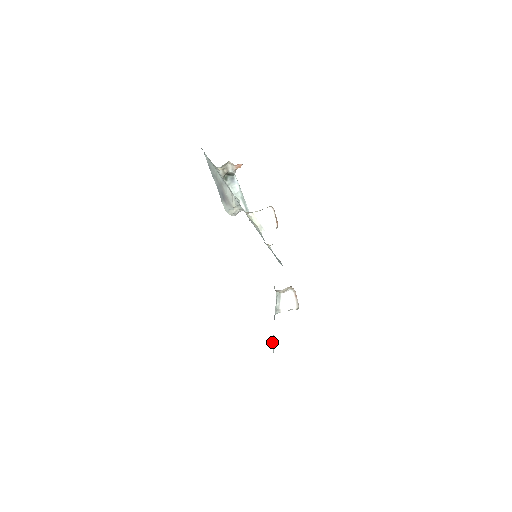
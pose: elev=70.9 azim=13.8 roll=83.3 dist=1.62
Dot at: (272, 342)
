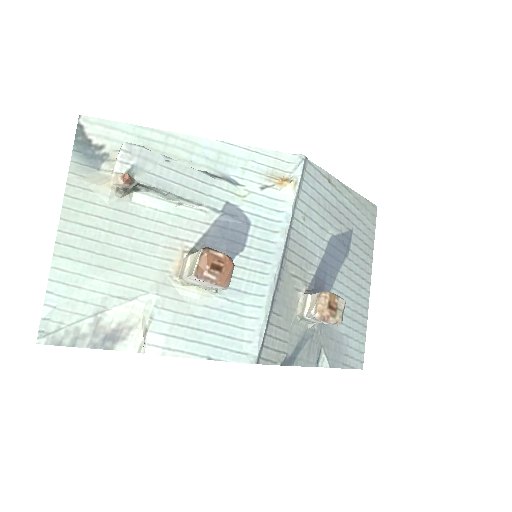
Dot at: (322, 359)
